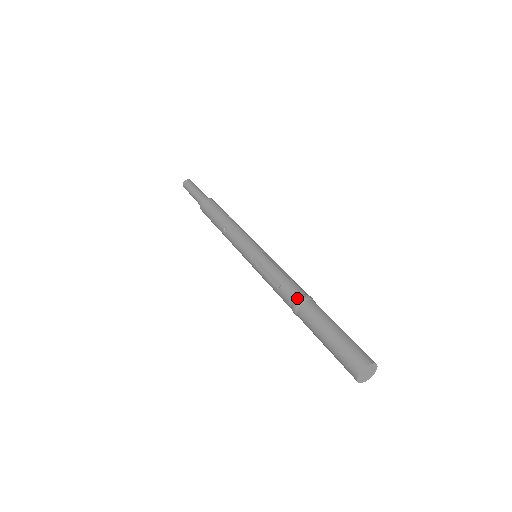
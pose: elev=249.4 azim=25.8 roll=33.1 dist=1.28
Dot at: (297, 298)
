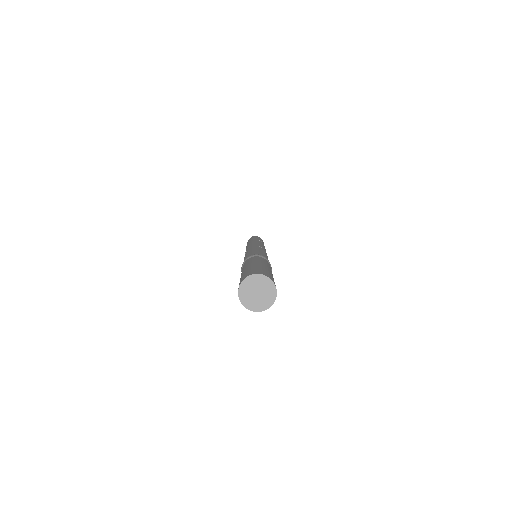
Dot at: (249, 256)
